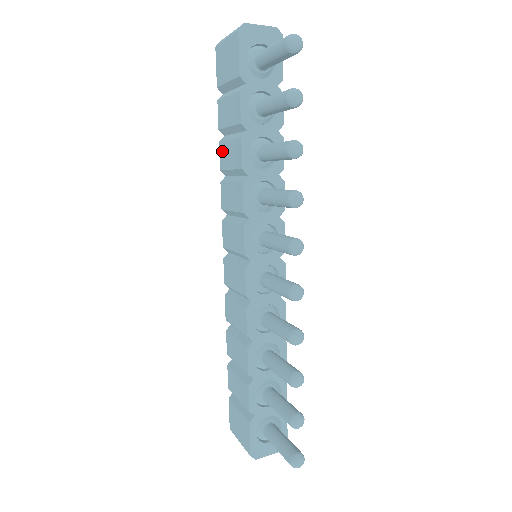
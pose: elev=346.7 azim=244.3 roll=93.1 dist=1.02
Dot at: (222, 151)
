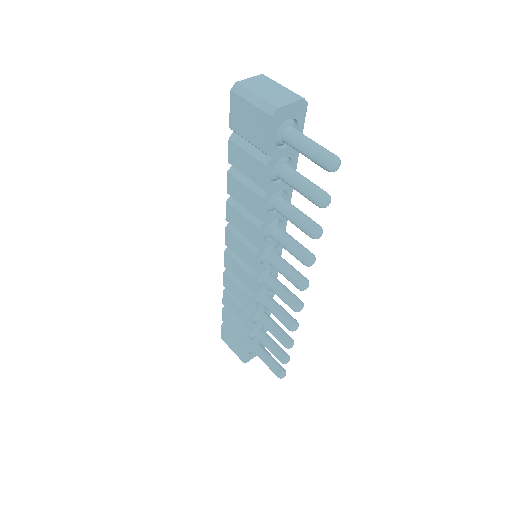
Dot at: (232, 183)
